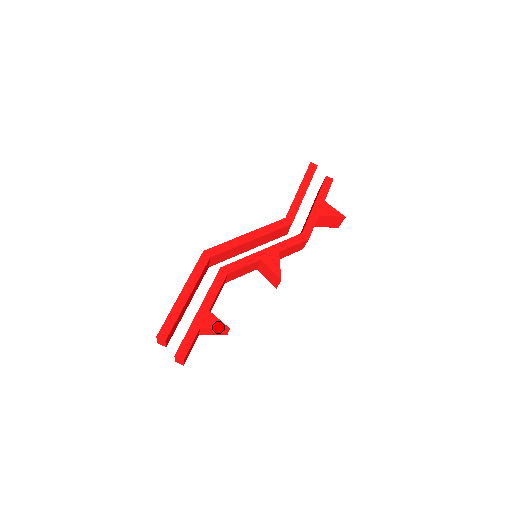
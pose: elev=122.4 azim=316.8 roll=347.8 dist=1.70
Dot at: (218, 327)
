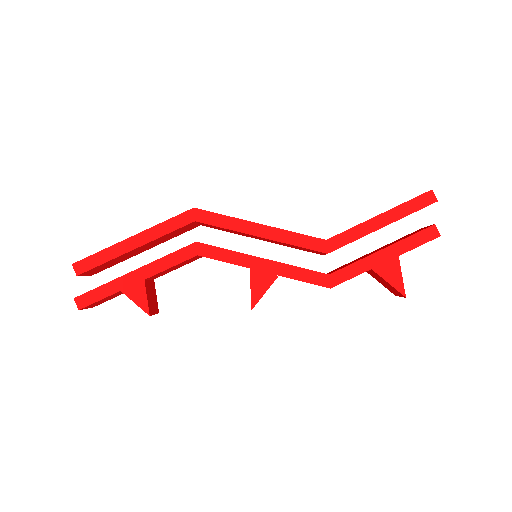
Dot at: (139, 305)
